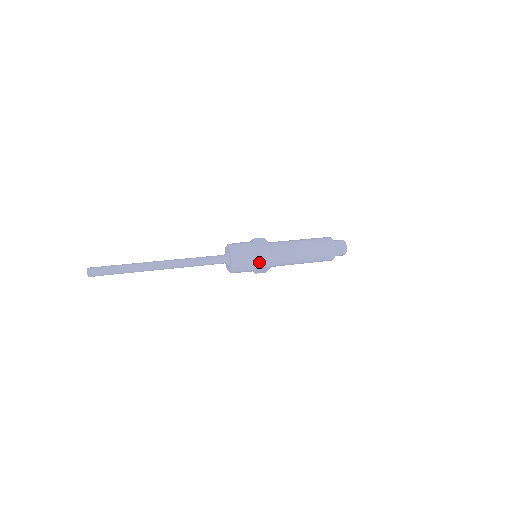
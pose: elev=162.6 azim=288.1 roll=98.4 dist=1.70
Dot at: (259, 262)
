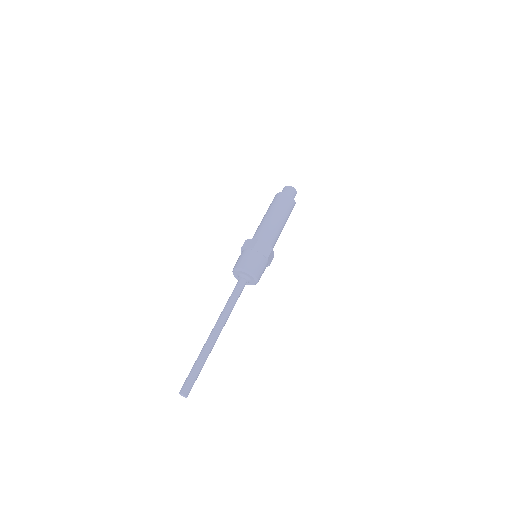
Dot at: (264, 254)
